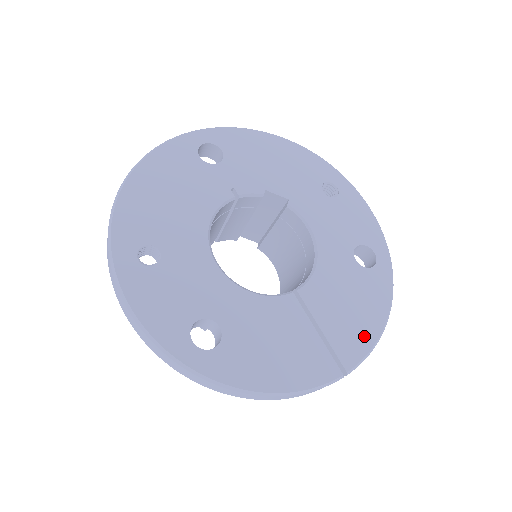
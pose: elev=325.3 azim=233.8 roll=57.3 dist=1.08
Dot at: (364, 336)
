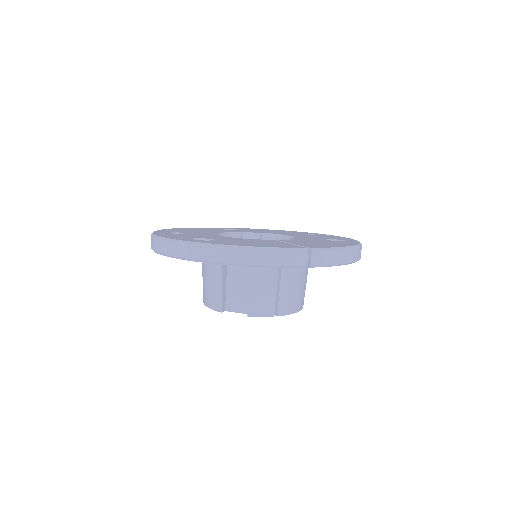
Dot at: (330, 246)
